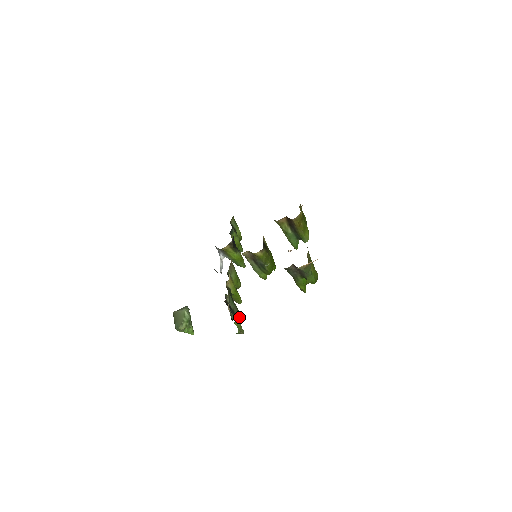
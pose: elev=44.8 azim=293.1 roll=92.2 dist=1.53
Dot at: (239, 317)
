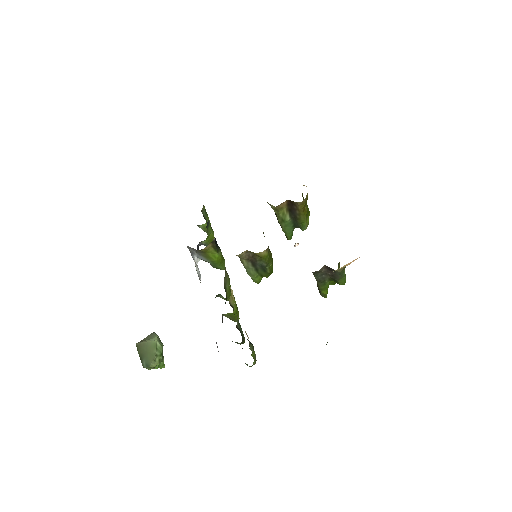
Dot at: (244, 341)
